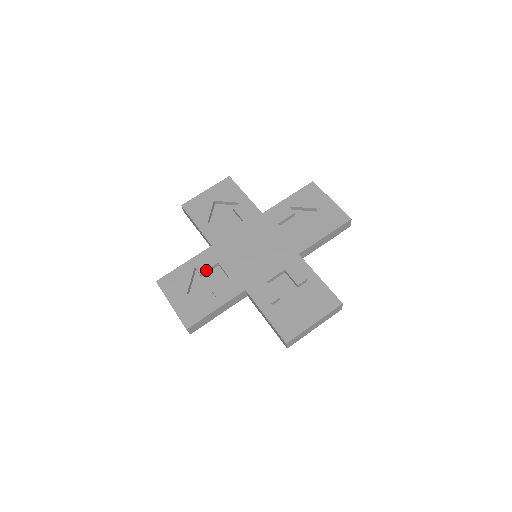
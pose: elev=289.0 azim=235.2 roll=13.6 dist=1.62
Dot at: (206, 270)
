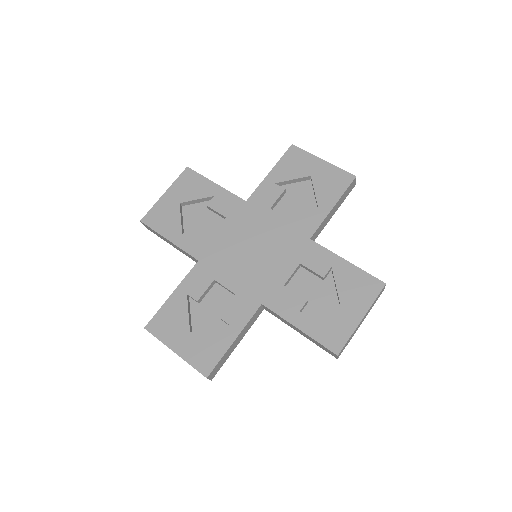
Dot at: (203, 294)
